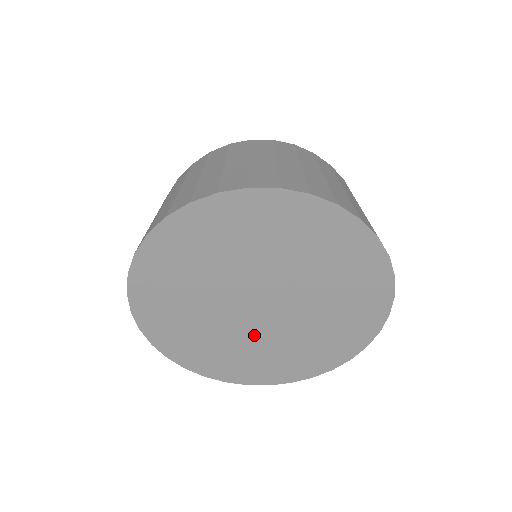
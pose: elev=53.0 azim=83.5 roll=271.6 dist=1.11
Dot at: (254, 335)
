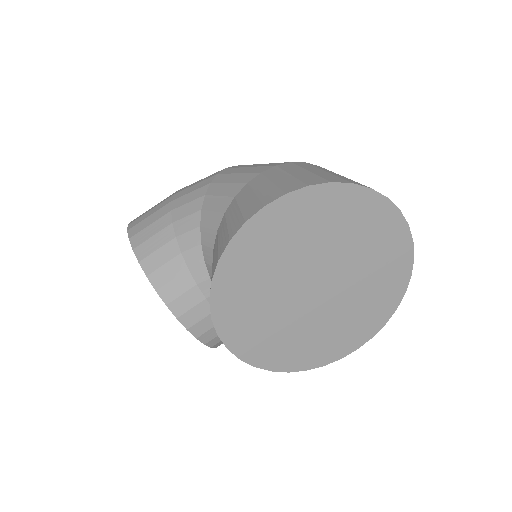
Dot at: (286, 308)
